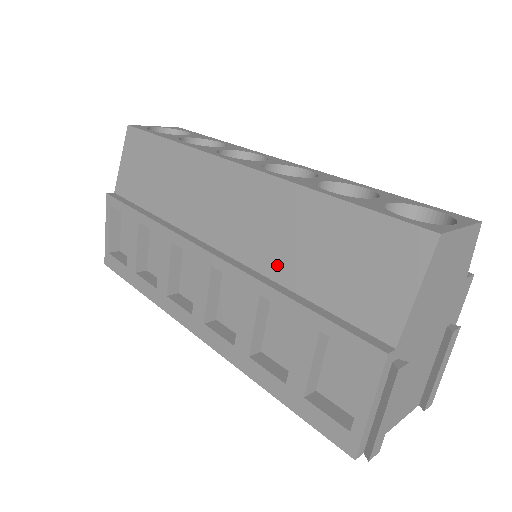
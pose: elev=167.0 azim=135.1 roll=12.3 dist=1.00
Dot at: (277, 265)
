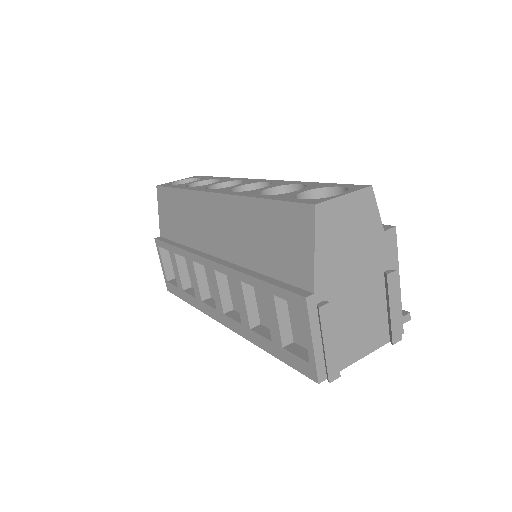
Dot at: (247, 257)
